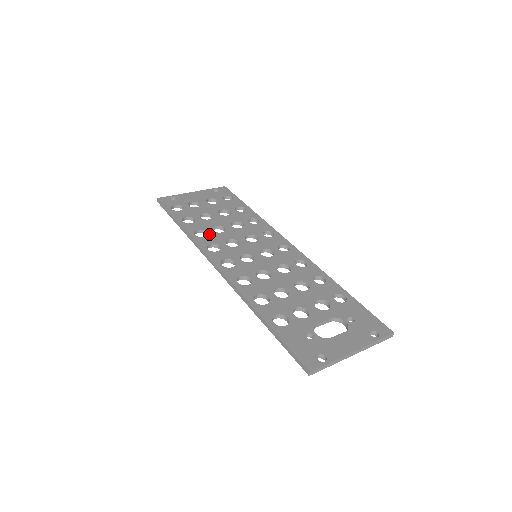
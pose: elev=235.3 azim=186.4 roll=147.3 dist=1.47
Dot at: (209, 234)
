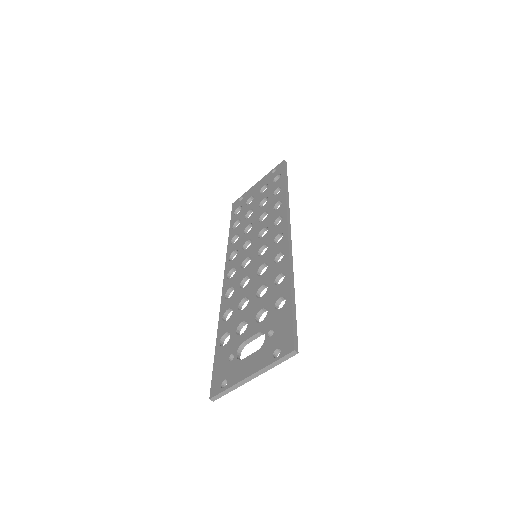
Dot at: (239, 238)
